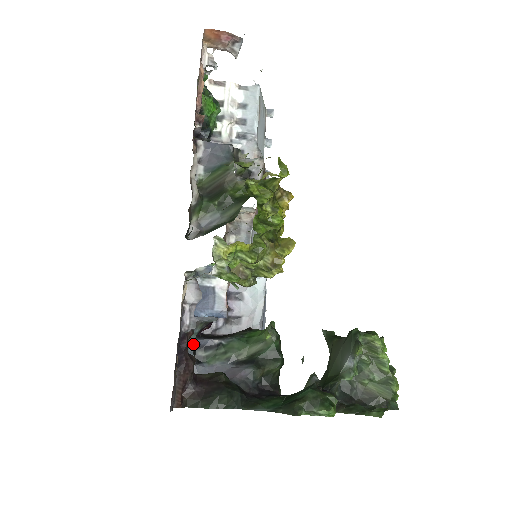
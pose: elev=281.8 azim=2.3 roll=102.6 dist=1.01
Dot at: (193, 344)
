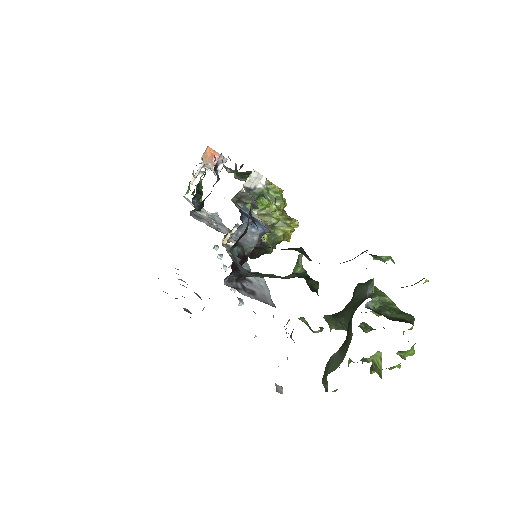
Dot at: (237, 257)
